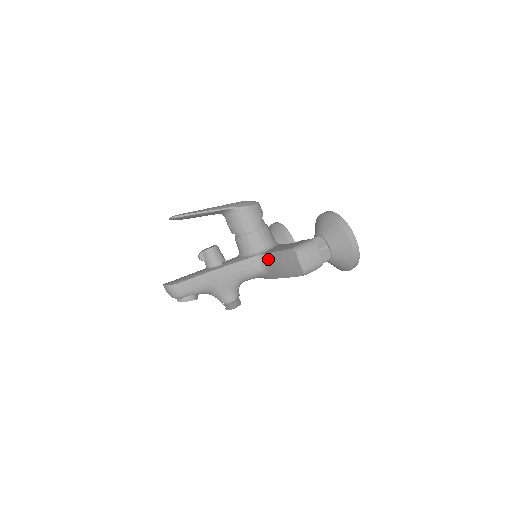
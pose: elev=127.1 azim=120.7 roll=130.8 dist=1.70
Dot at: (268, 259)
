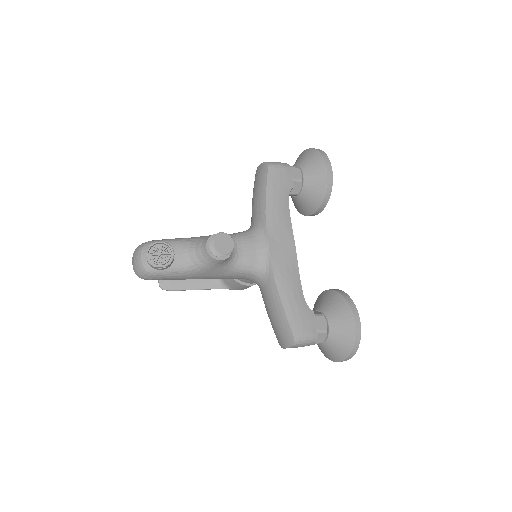
Dot at: (252, 217)
